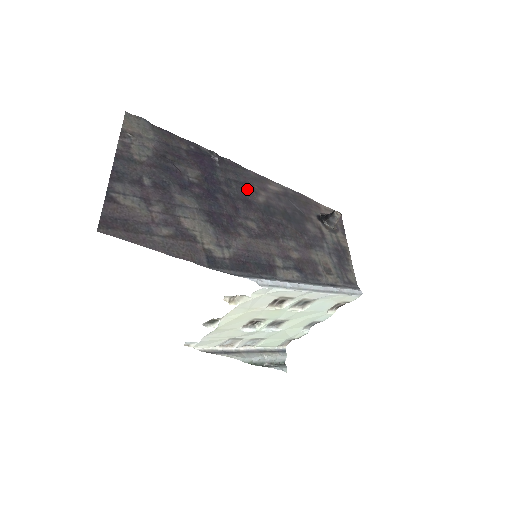
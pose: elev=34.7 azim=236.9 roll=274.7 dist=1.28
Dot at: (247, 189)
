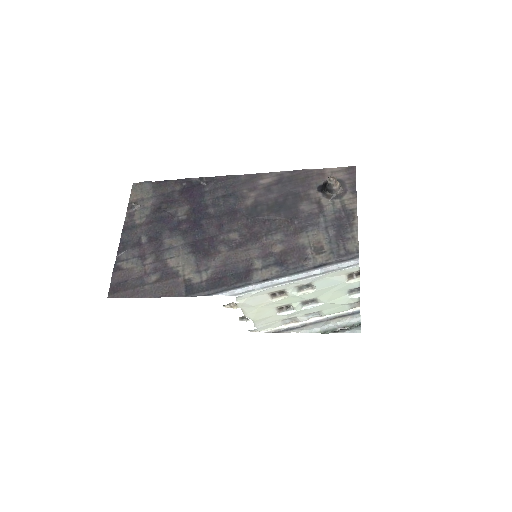
Dot at: (235, 198)
